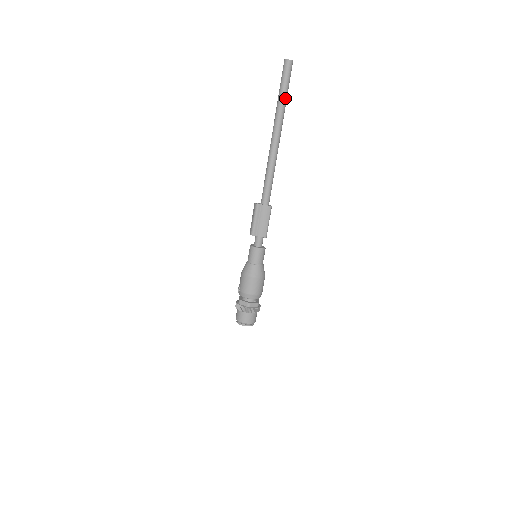
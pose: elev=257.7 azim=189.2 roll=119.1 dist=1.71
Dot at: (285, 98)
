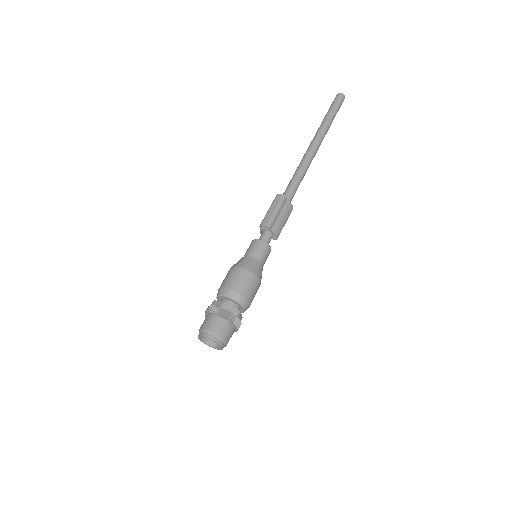
Dot at: (332, 121)
